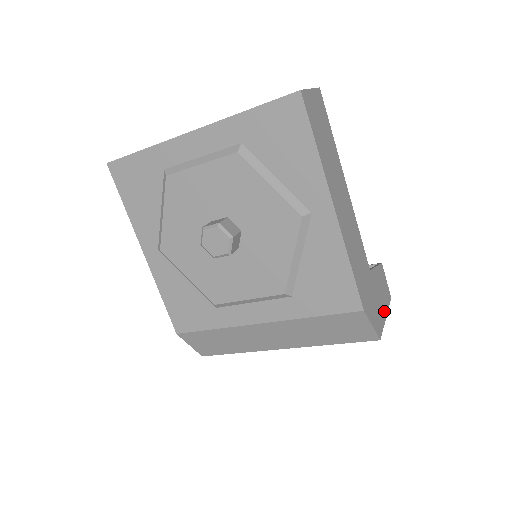
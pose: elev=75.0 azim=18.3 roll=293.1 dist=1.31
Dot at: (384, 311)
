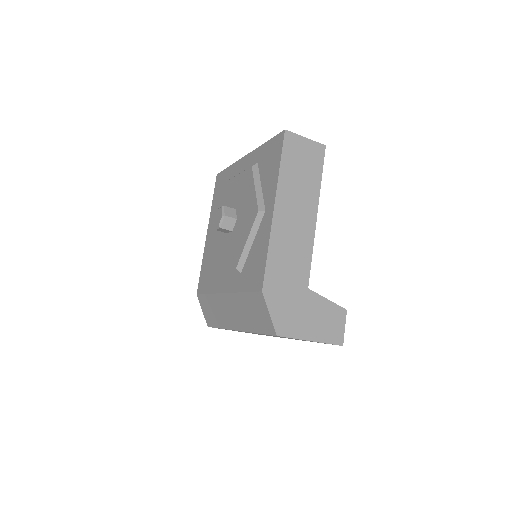
Dot at: (311, 334)
